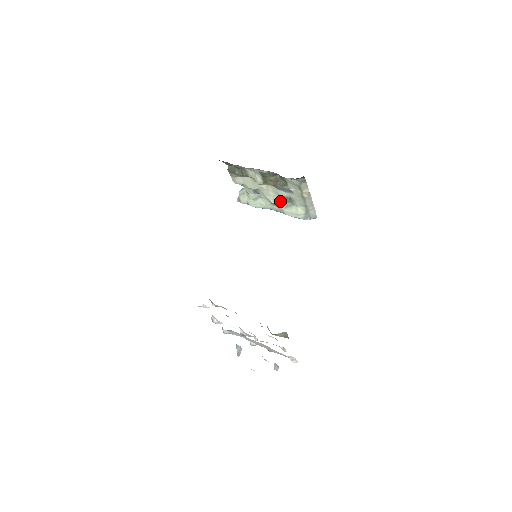
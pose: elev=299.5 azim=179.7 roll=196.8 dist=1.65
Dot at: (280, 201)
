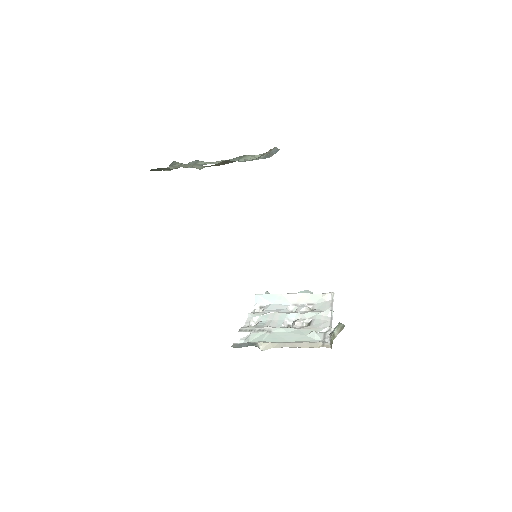
Dot at: occluded
